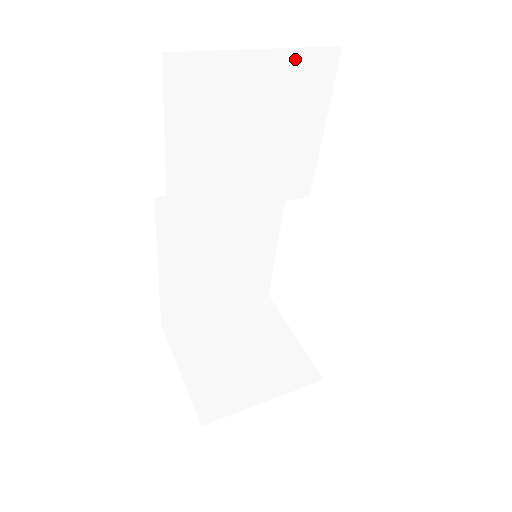
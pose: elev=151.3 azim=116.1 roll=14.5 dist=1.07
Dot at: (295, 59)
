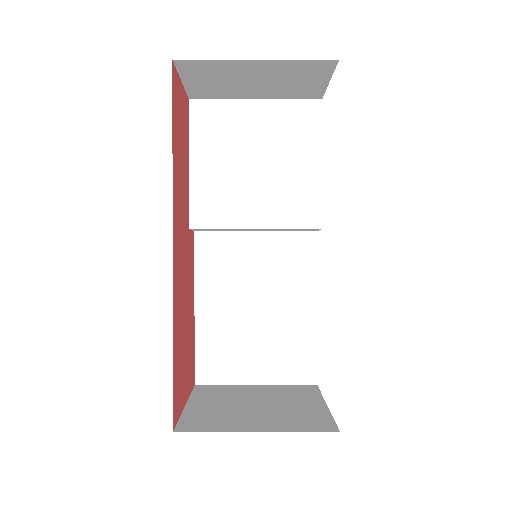
Dot at: (284, 107)
